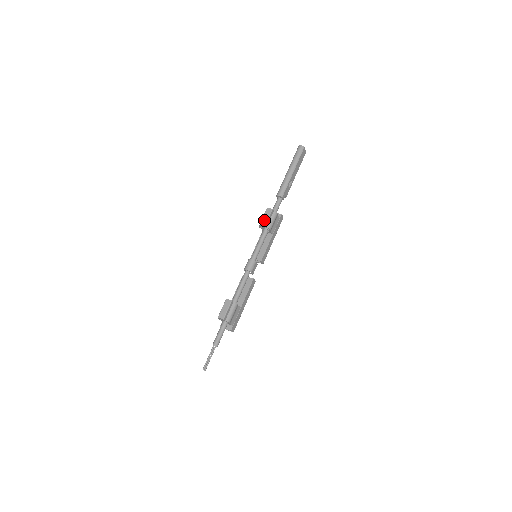
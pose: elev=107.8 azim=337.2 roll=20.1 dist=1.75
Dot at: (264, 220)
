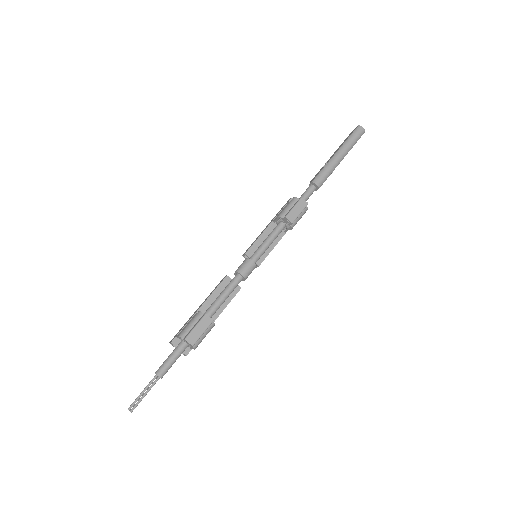
Dot at: (293, 214)
